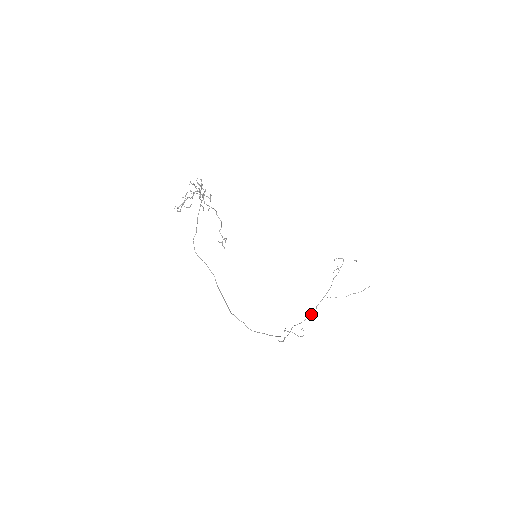
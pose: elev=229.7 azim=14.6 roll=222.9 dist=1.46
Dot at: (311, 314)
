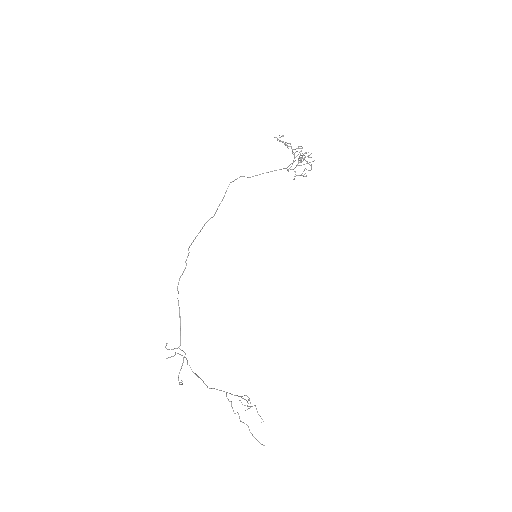
Dot at: occluded
